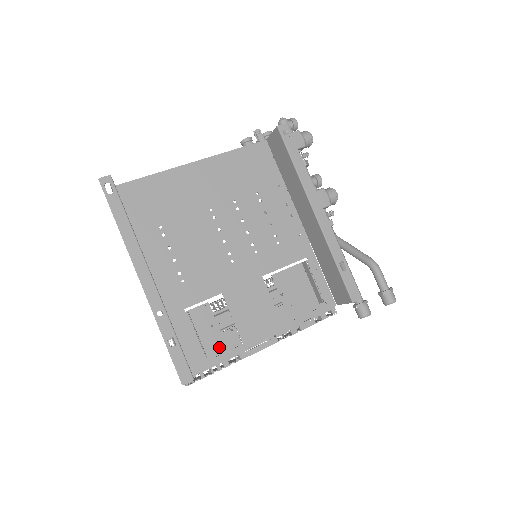
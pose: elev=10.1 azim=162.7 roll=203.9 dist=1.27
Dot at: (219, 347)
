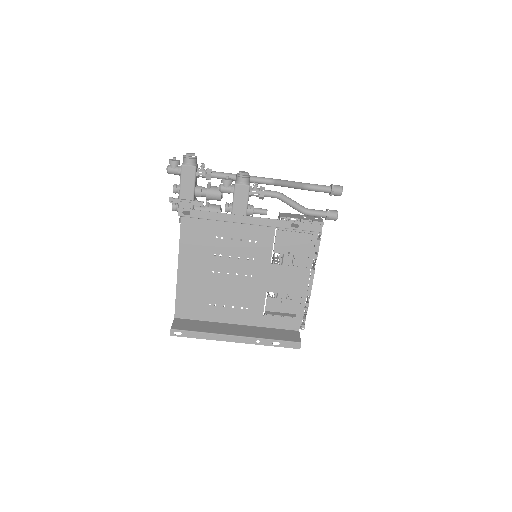
Dot at: (295, 304)
